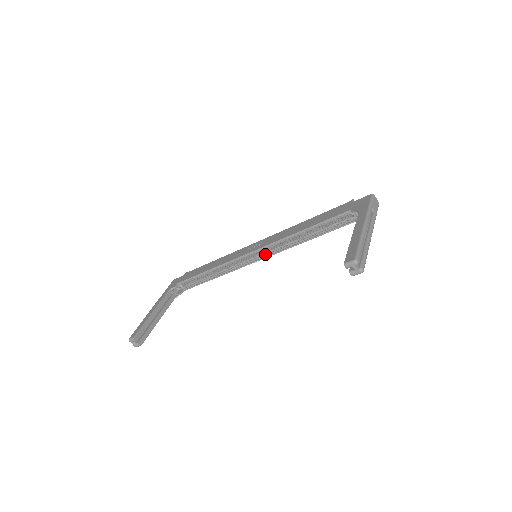
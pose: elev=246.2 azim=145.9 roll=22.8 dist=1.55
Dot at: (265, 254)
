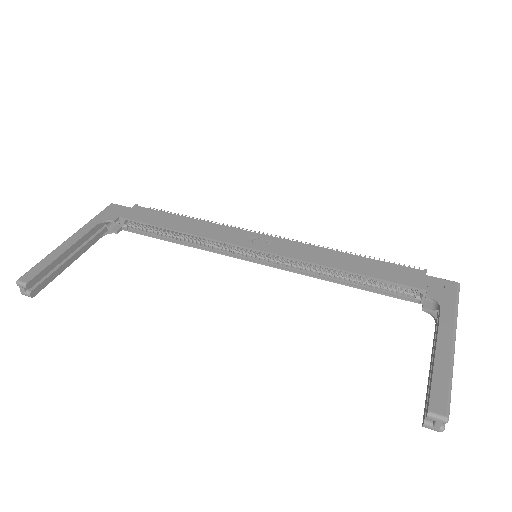
Dot at: (269, 260)
